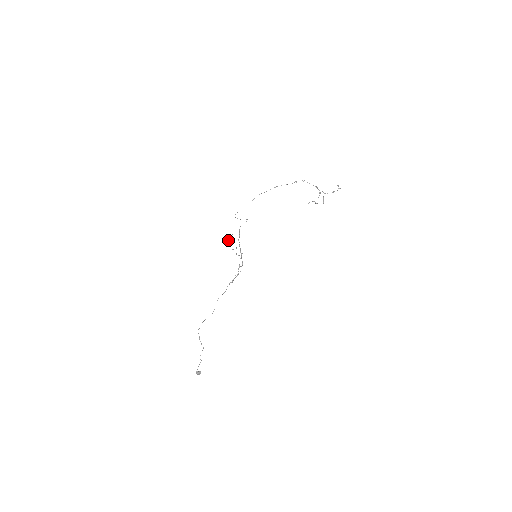
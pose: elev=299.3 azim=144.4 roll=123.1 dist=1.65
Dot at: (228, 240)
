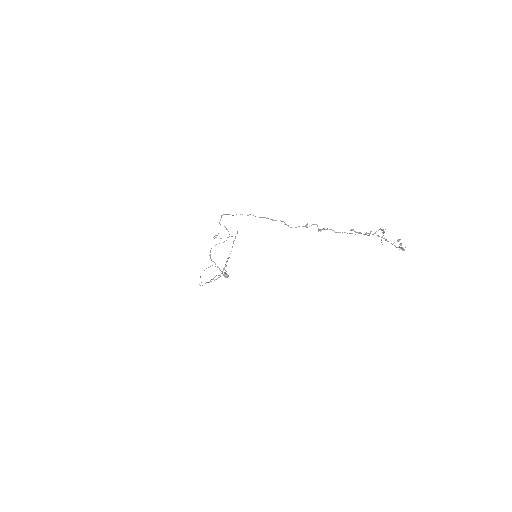
Dot at: occluded
